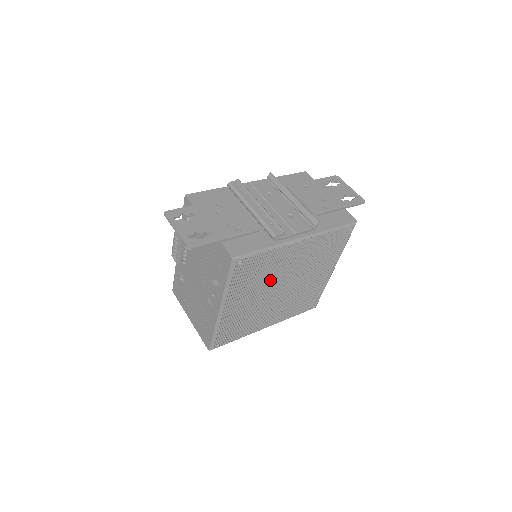
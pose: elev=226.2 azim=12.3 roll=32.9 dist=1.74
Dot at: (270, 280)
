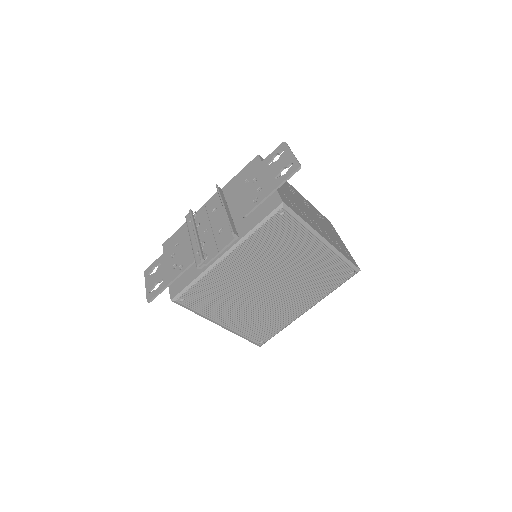
Dot at: (242, 290)
